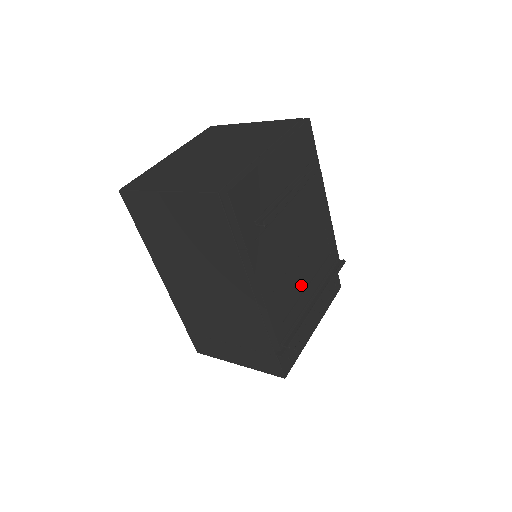
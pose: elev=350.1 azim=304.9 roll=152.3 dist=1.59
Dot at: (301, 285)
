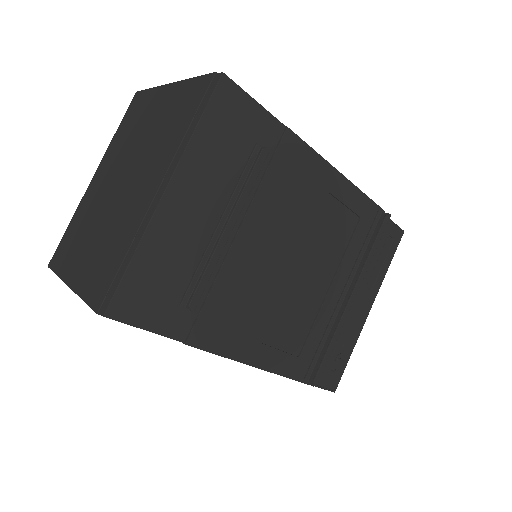
Dot at: (315, 296)
